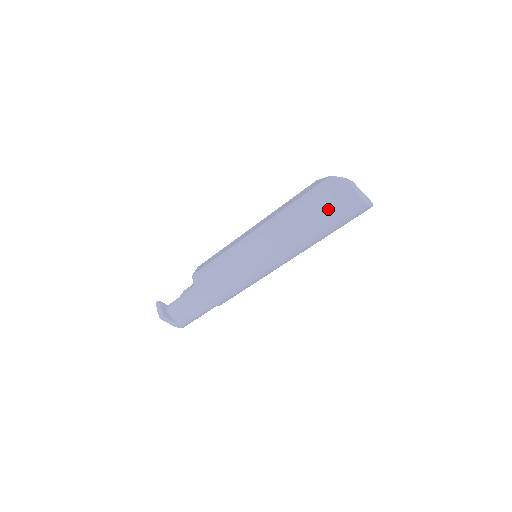
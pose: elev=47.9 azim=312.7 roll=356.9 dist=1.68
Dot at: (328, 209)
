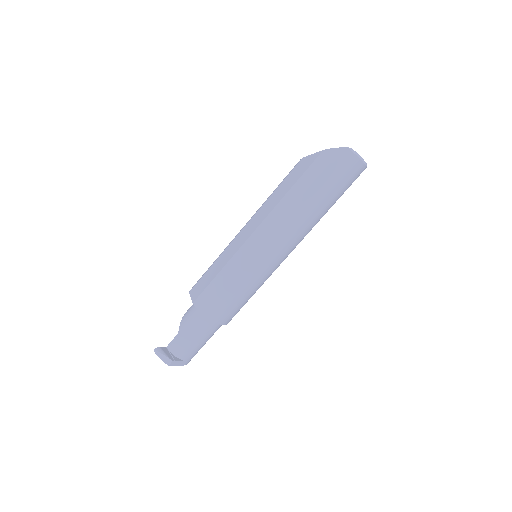
Dot at: (334, 183)
